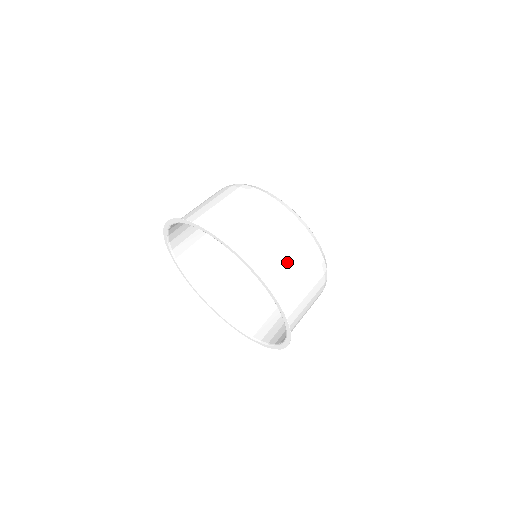
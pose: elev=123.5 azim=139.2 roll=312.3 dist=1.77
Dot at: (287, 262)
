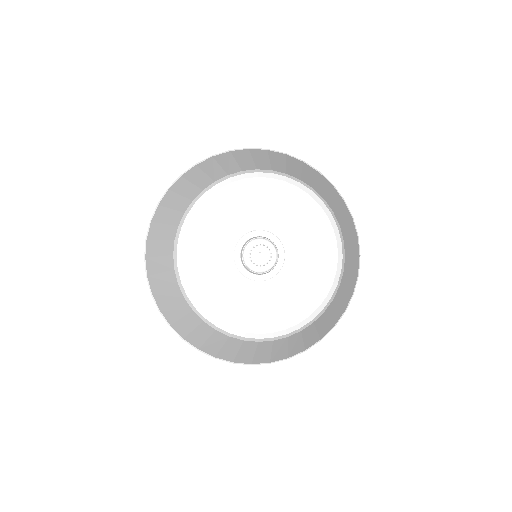
Dot at: (283, 164)
